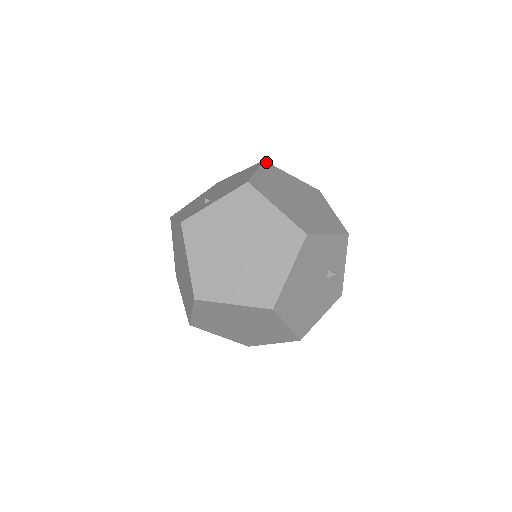
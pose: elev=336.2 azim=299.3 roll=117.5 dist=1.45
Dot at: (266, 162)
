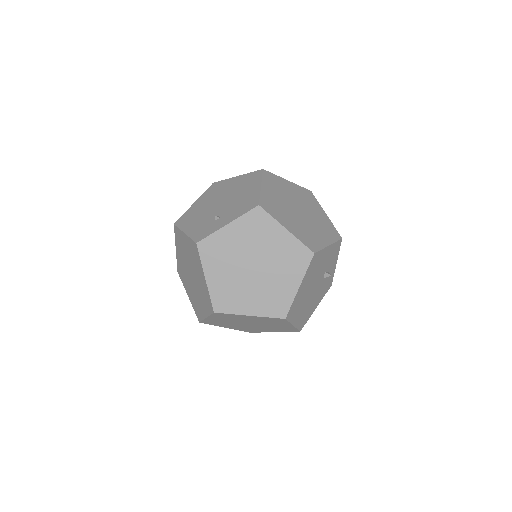
Dot at: (265, 171)
